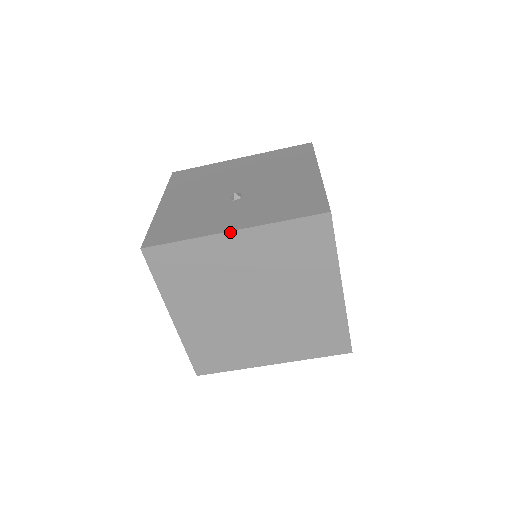
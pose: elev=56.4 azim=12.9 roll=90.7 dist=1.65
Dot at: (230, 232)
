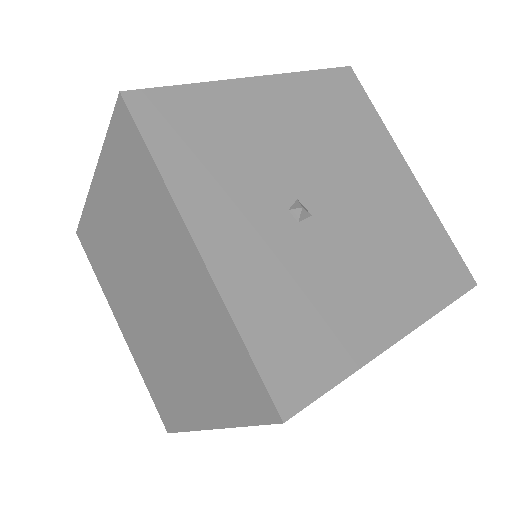
Dot at: (194, 243)
